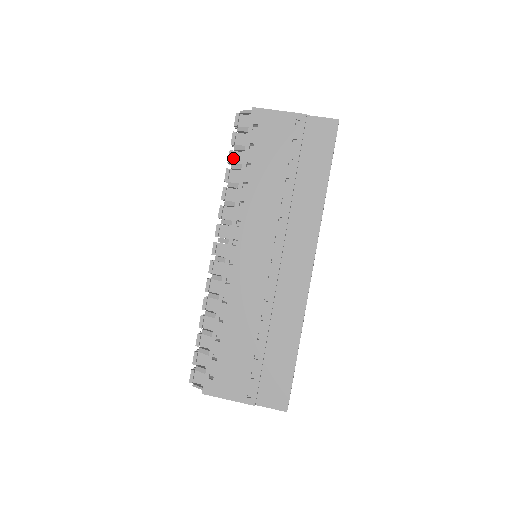
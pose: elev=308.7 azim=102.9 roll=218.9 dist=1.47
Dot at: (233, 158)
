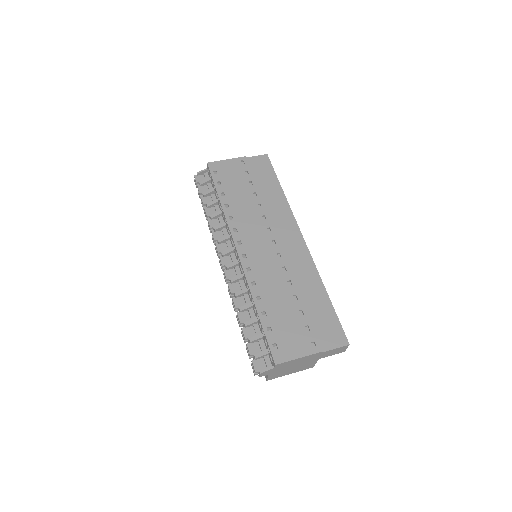
Dot at: (205, 201)
